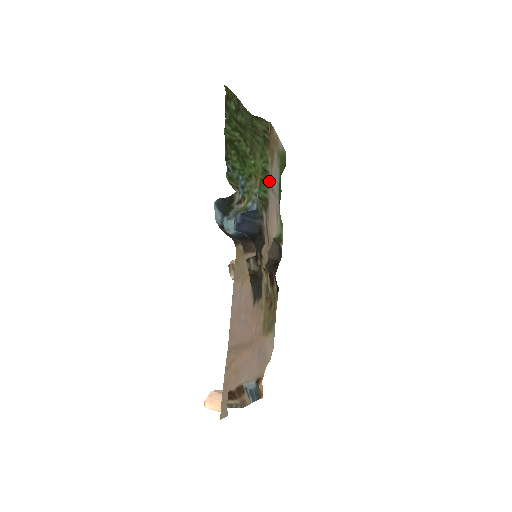
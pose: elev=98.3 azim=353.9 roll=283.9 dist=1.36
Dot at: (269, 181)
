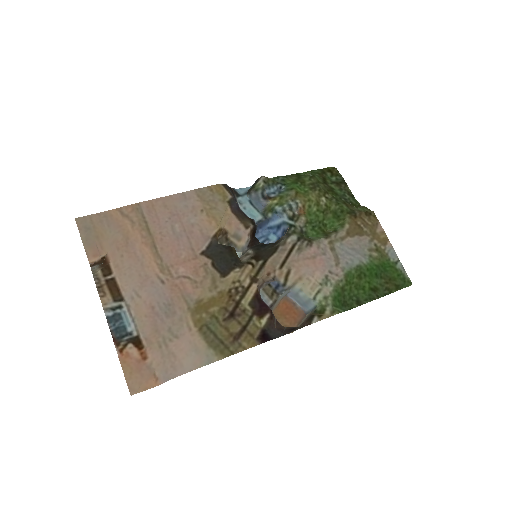
Dot at: (331, 235)
